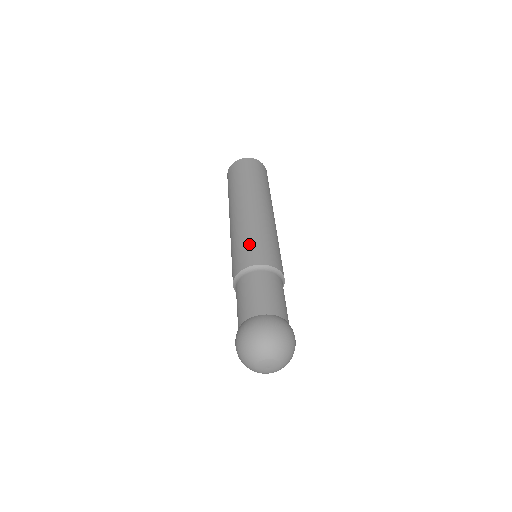
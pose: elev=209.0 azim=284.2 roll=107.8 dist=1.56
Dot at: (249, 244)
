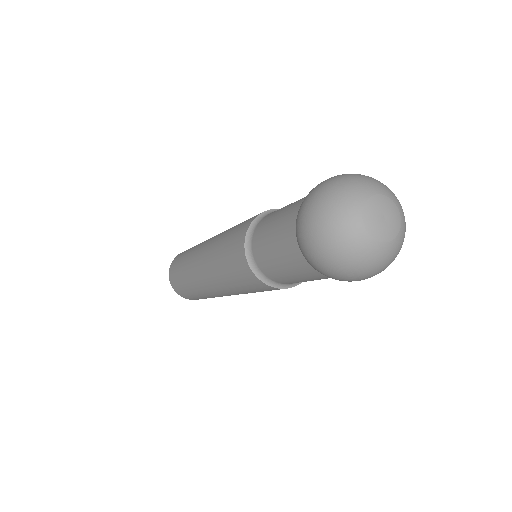
Dot at: occluded
